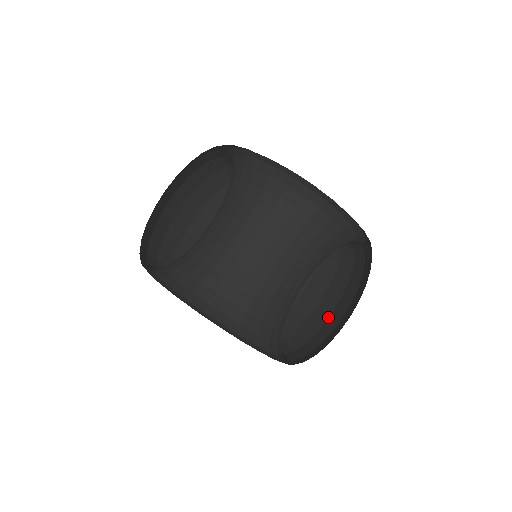
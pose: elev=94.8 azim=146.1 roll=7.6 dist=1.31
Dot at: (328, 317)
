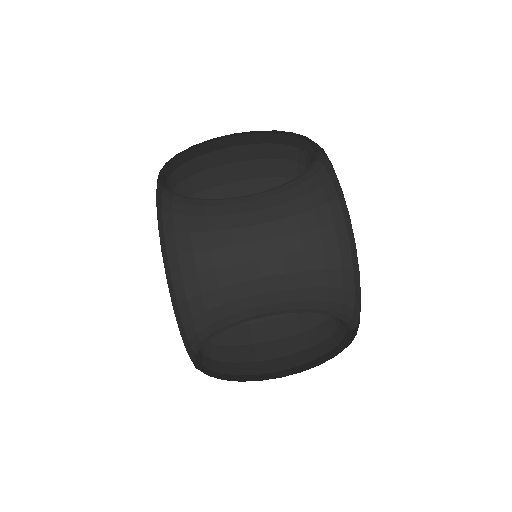
Dot at: occluded
